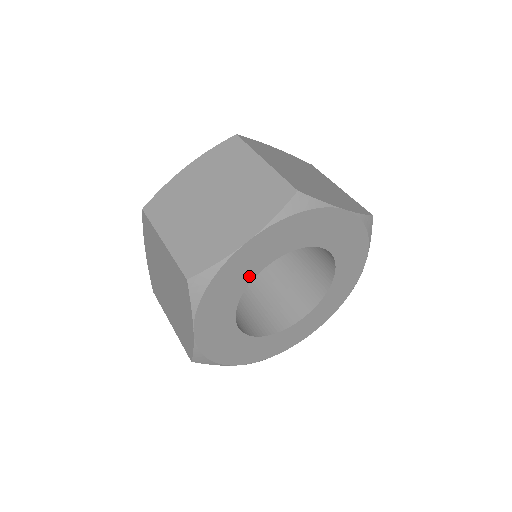
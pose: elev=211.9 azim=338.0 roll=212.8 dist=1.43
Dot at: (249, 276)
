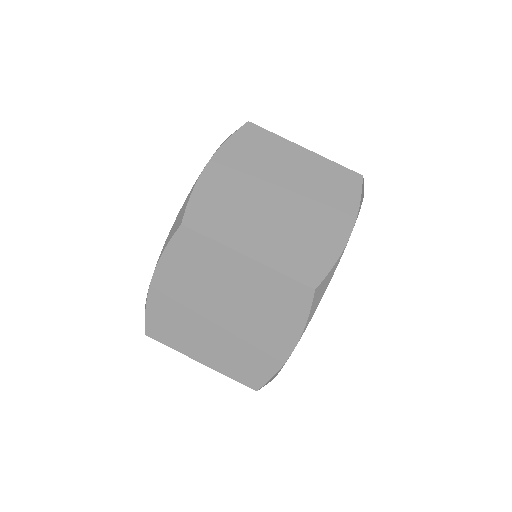
Dot at: occluded
